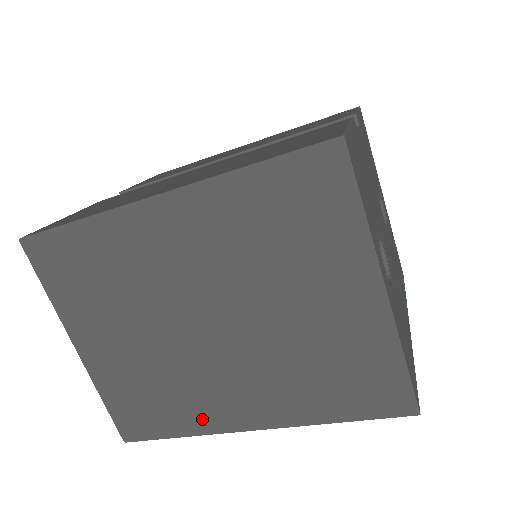
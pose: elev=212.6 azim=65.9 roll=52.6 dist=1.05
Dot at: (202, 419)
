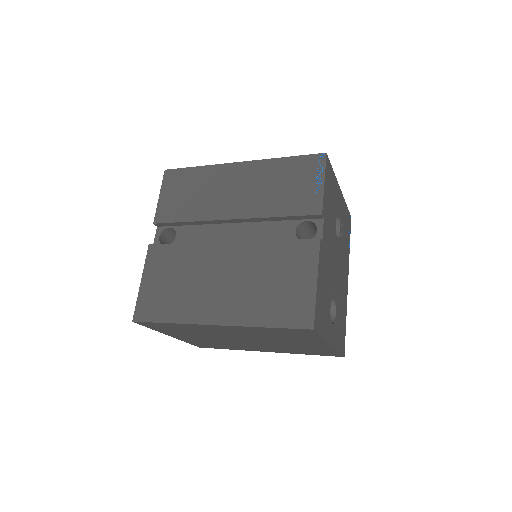
Dot at: (241, 349)
